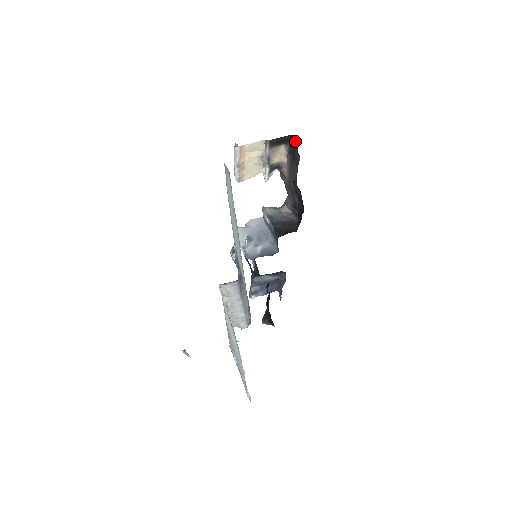
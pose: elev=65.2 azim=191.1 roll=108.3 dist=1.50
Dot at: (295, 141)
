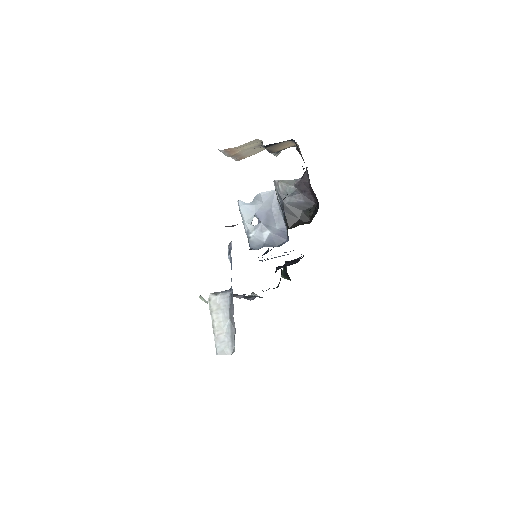
Dot at: occluded
